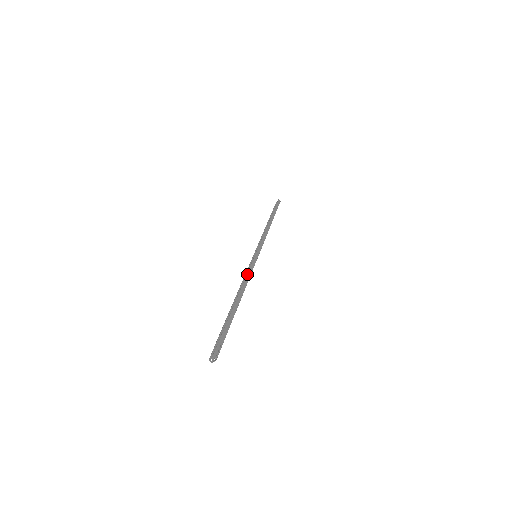
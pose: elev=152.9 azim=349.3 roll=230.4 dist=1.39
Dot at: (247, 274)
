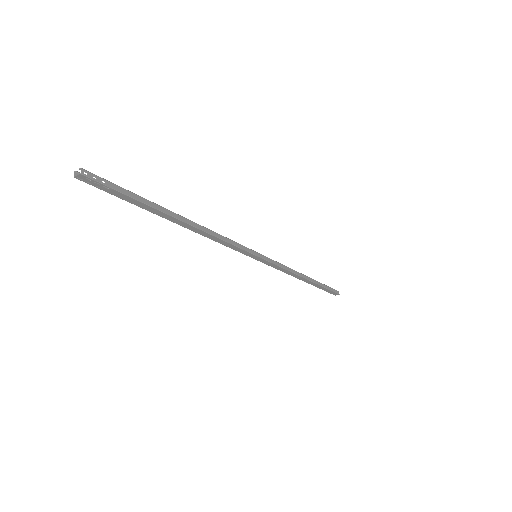
Dot at: occluded
